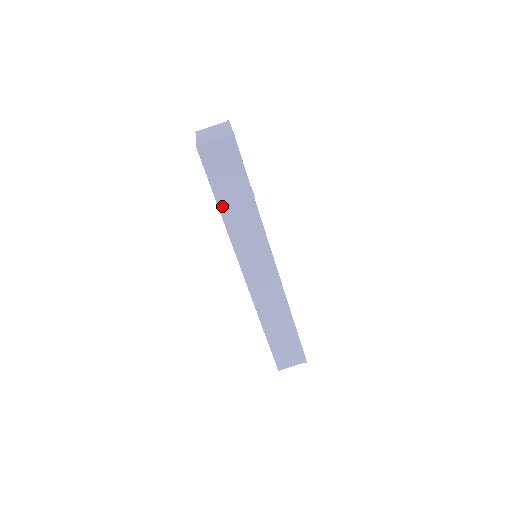
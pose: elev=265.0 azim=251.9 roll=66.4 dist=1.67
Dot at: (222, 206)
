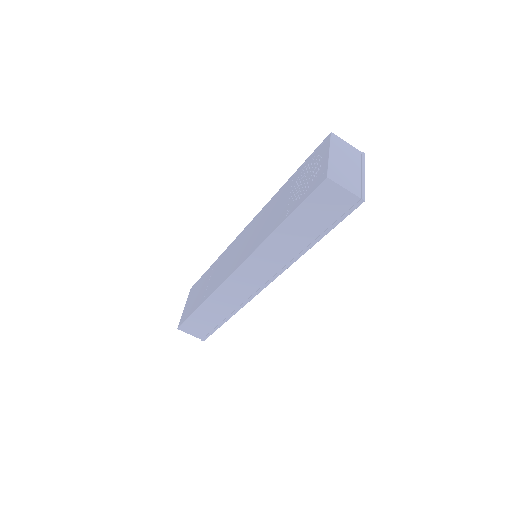
Dot at: (284, 226)
